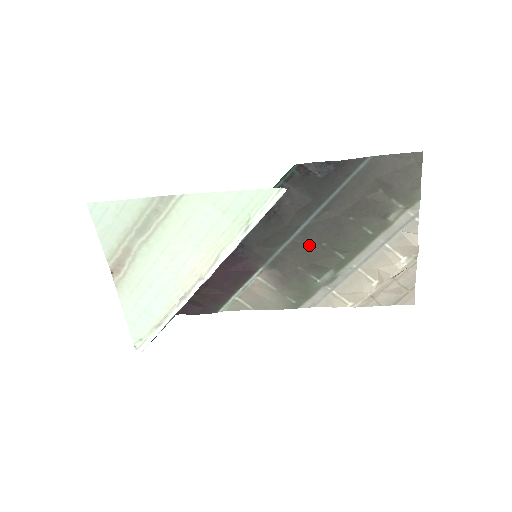
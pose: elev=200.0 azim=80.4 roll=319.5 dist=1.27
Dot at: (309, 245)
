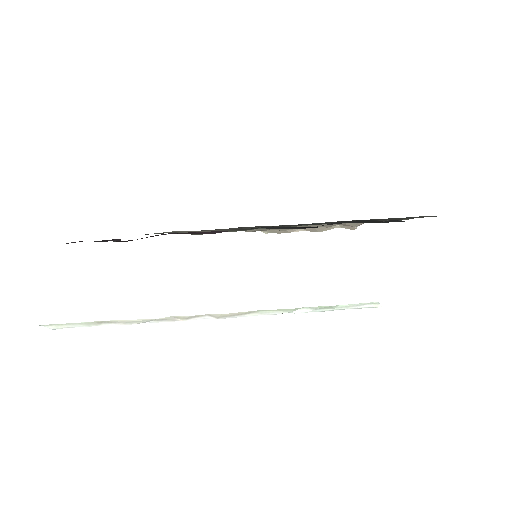
Dot at: occluded
